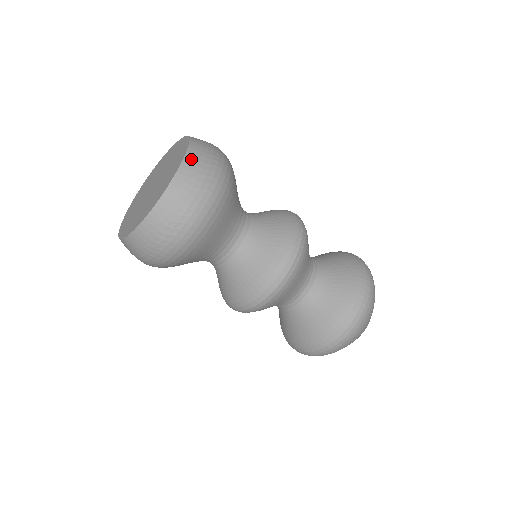
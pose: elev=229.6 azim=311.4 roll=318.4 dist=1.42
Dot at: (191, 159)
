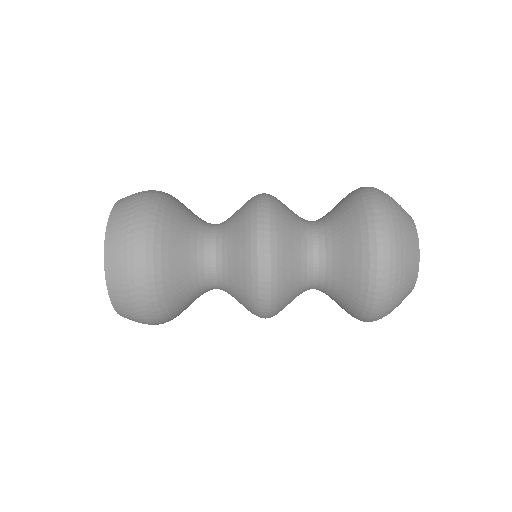
Dot at: (109, 256)
